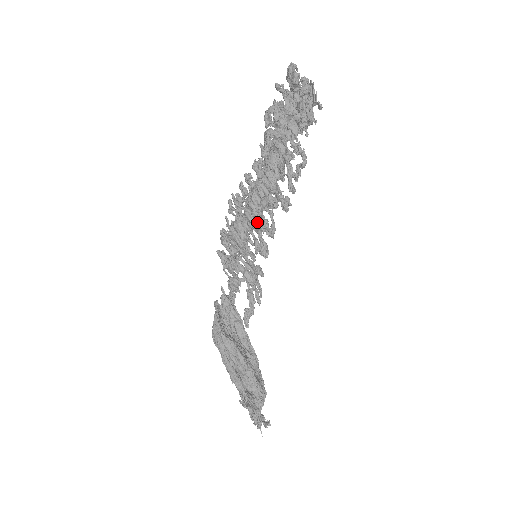
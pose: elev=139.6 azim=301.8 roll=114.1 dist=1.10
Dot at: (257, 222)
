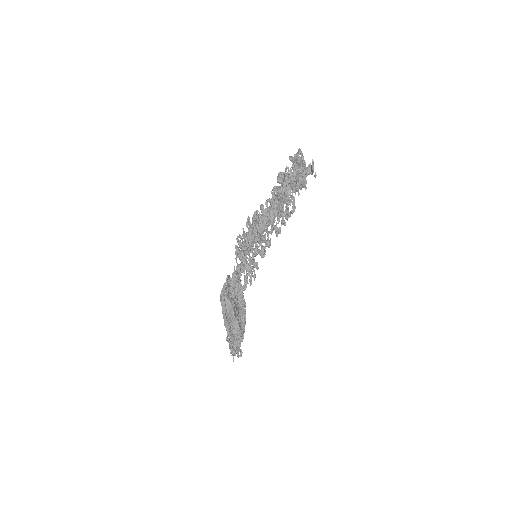
Dot at: (257, 239)
